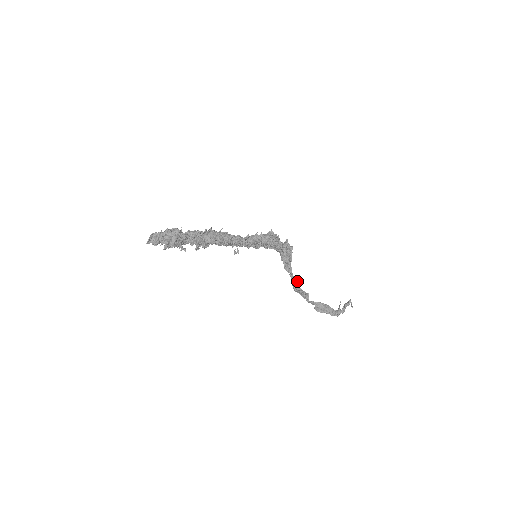
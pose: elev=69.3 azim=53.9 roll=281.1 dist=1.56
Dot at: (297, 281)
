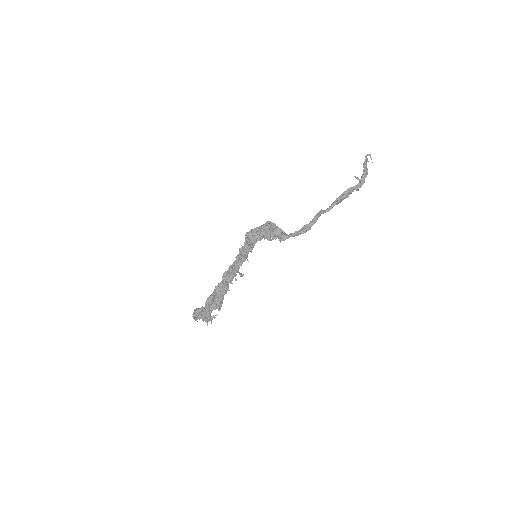
Dot at: (301, 229)
